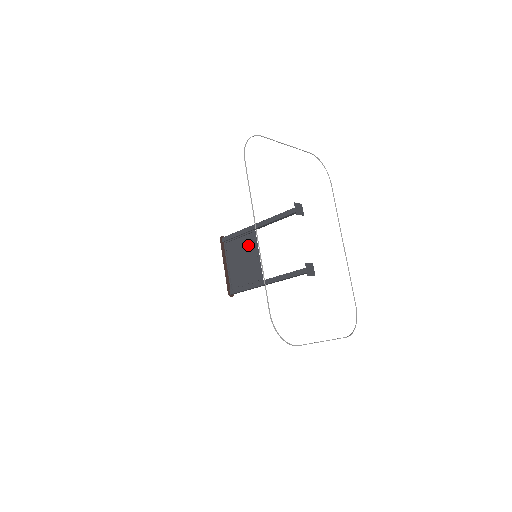
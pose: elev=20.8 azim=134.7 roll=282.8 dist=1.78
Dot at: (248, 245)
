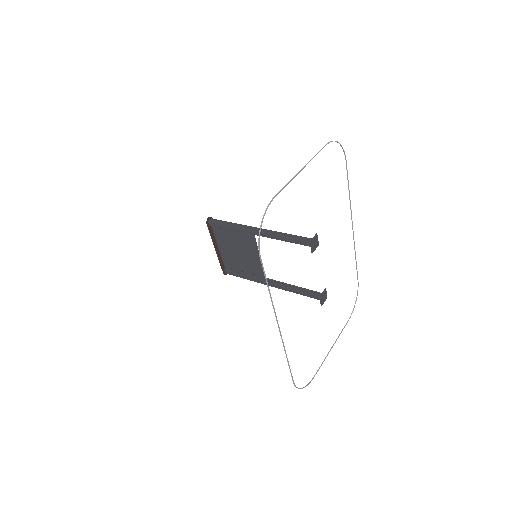
Dot at: (245, 242)
